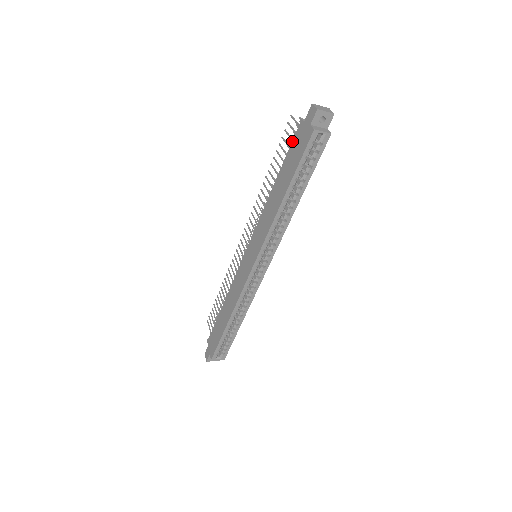
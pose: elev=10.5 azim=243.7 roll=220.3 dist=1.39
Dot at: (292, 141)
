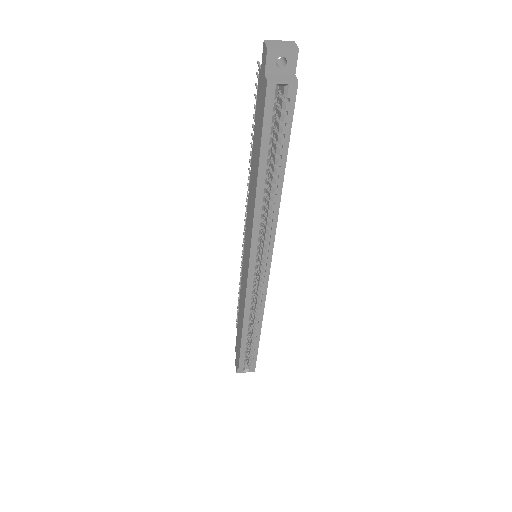
Dot at: (256, 101)
